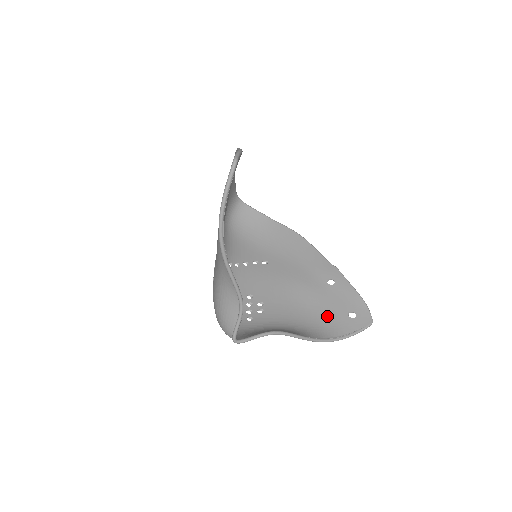
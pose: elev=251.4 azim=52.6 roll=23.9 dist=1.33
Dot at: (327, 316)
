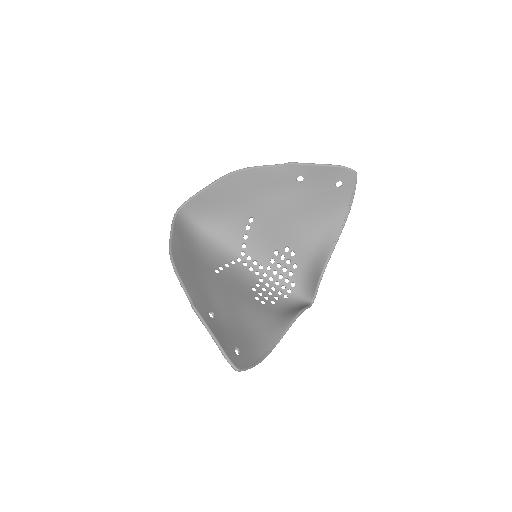
Dot at: (326, 205)
